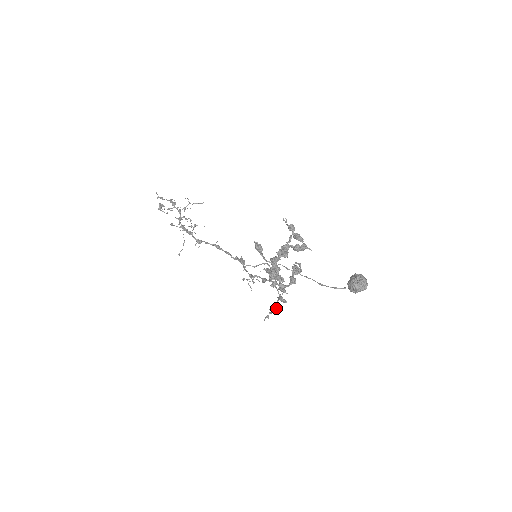
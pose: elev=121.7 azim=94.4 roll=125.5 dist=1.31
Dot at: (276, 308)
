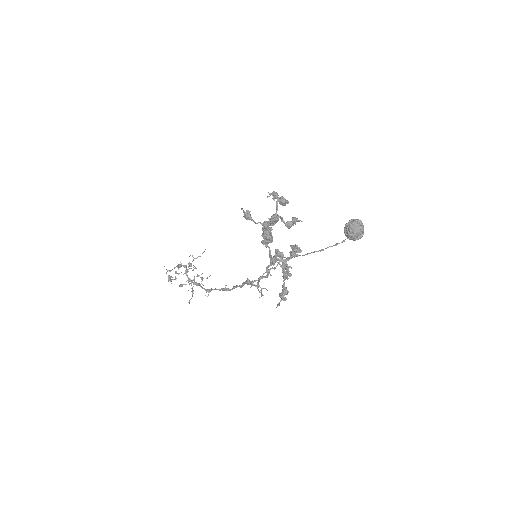
Dot at: (284, 290)
